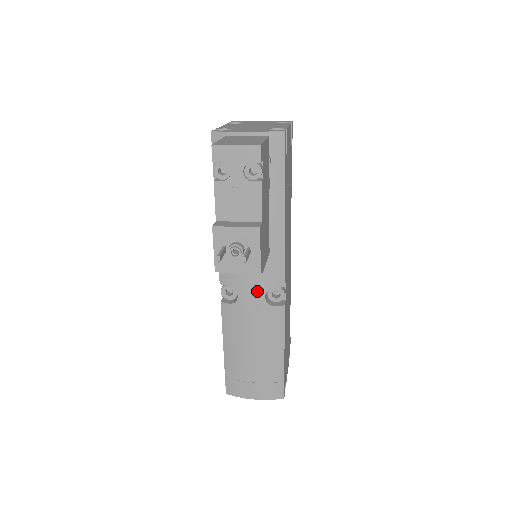
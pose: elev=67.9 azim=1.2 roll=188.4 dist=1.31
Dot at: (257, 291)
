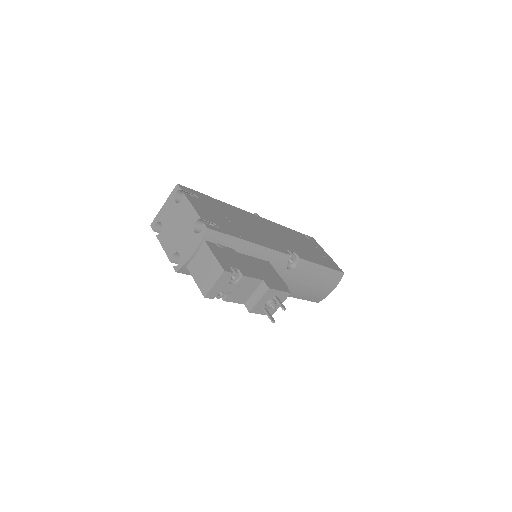
Dot at: (282, 273)
